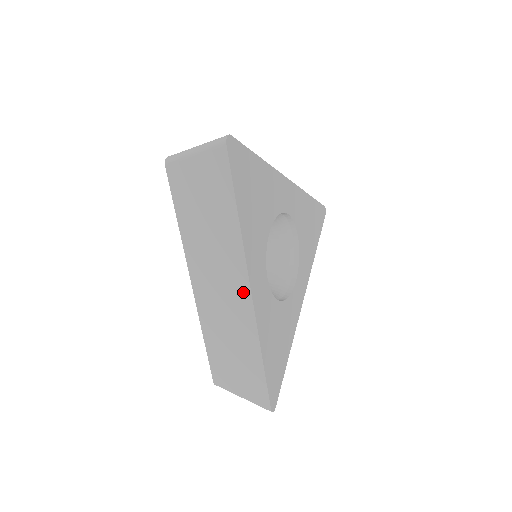
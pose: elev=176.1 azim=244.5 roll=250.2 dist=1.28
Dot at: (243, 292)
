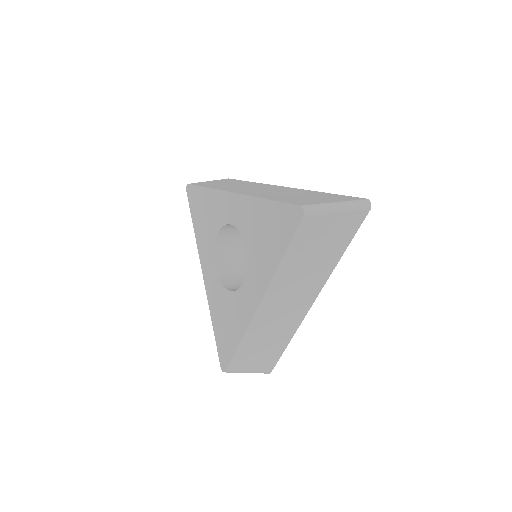
Dot at: (307, 304)
